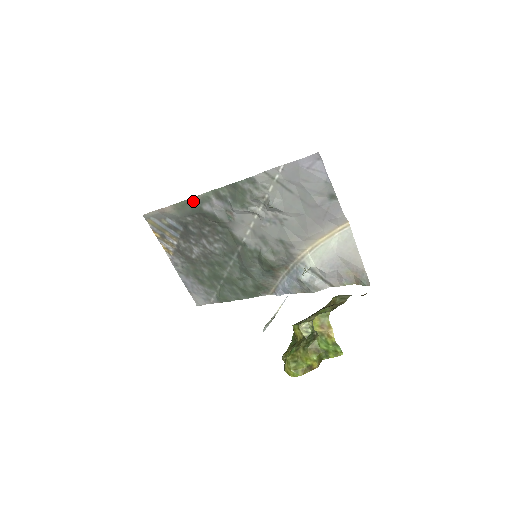
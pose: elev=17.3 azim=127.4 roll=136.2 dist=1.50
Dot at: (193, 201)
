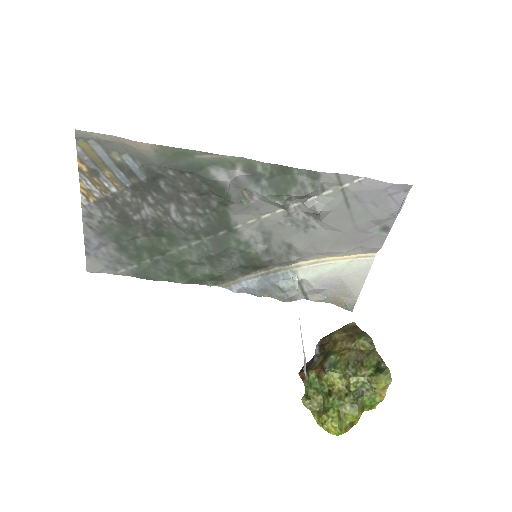
Dot at: (200, 156)
